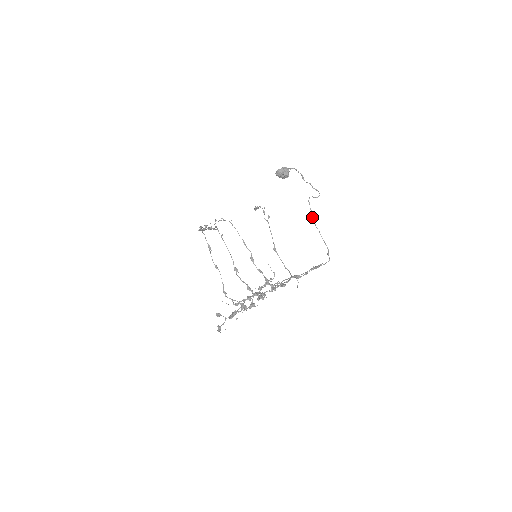
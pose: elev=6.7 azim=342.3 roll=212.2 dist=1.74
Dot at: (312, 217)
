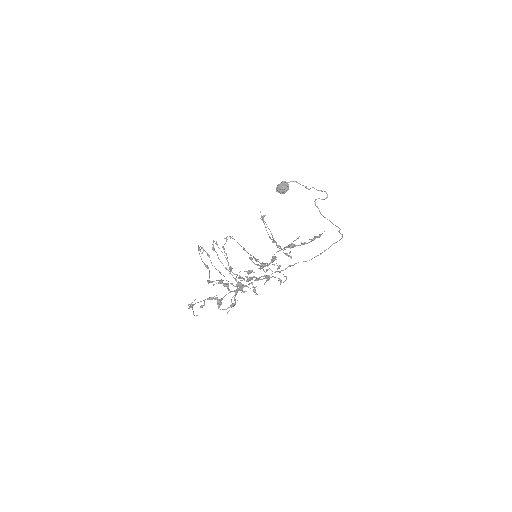
Dot at: (319, 211)
